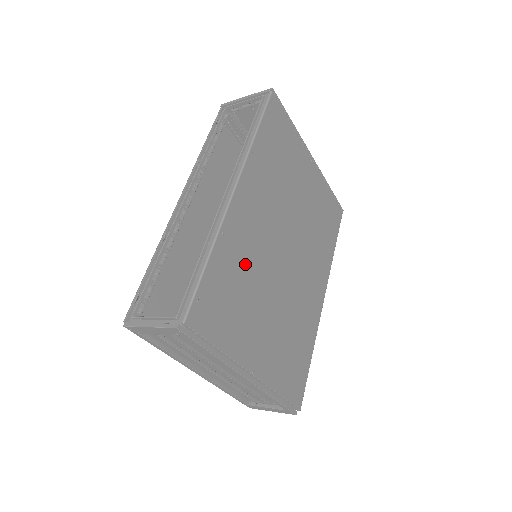
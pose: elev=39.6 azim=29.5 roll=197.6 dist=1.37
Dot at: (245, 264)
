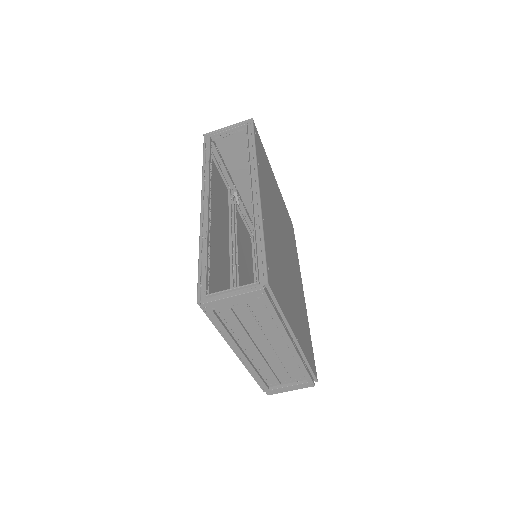
Dot at: (275, 249)
